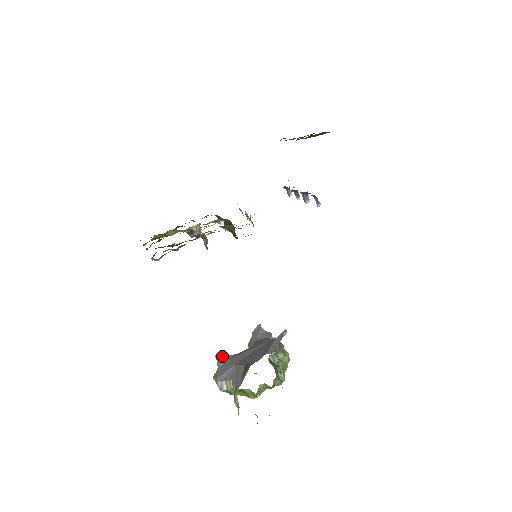
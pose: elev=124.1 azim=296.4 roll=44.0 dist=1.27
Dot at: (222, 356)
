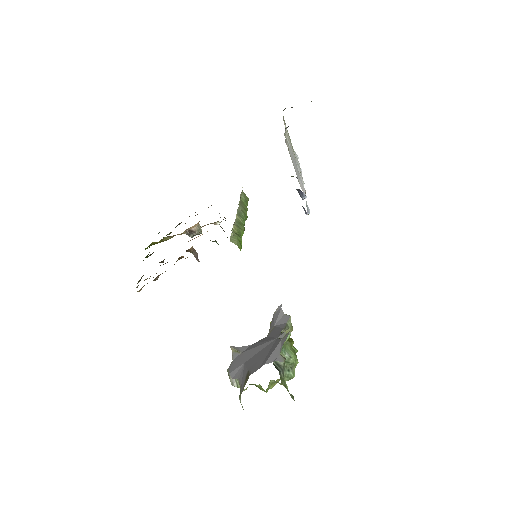
Dot at: (237, 347)
